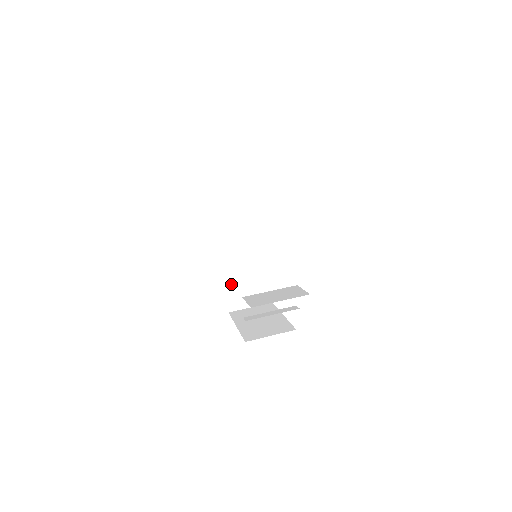
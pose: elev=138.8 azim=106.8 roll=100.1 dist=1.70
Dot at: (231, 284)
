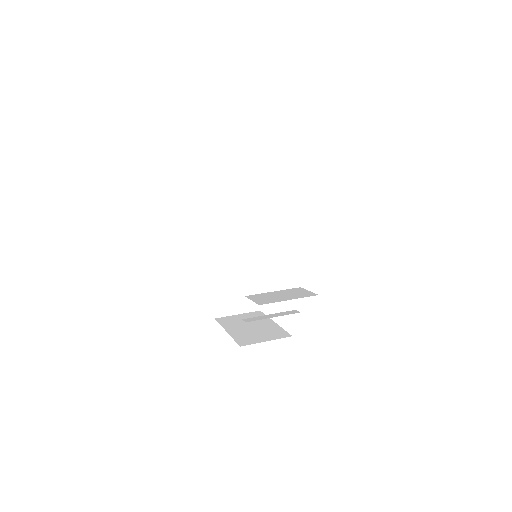
Dot at: (220, 288)
